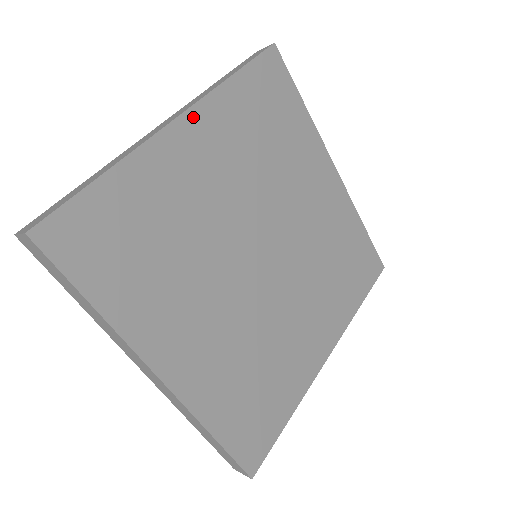
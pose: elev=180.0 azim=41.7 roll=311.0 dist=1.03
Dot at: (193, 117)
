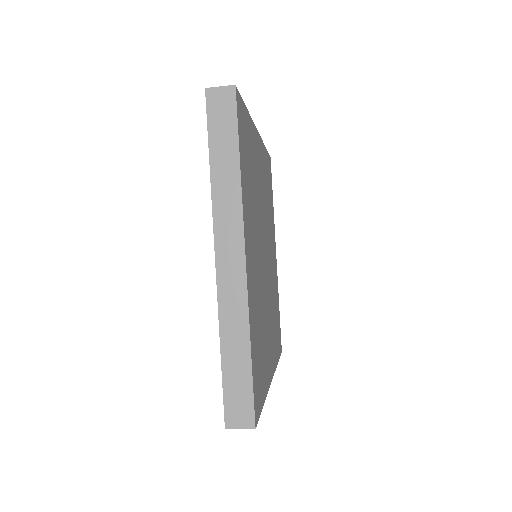
Dot at: (260, 141)
